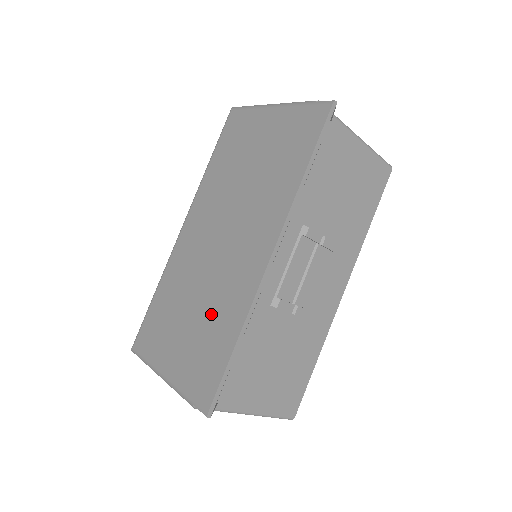
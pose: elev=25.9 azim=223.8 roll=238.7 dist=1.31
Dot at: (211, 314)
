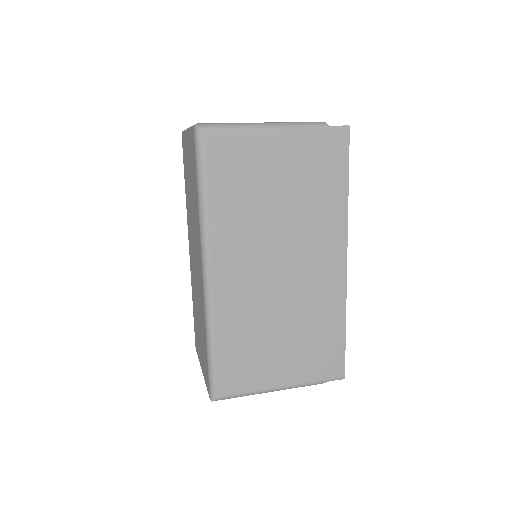
Dot at: (309, 324)
